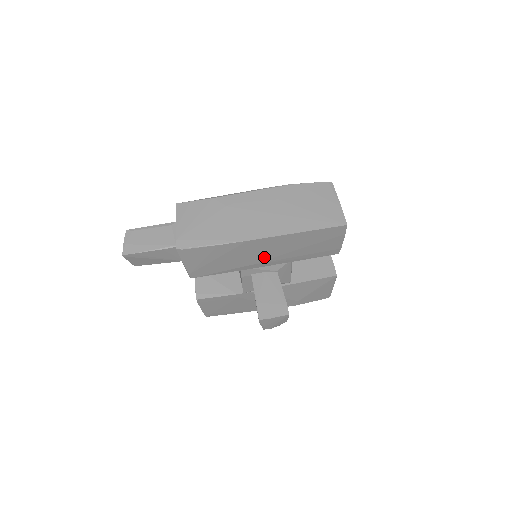
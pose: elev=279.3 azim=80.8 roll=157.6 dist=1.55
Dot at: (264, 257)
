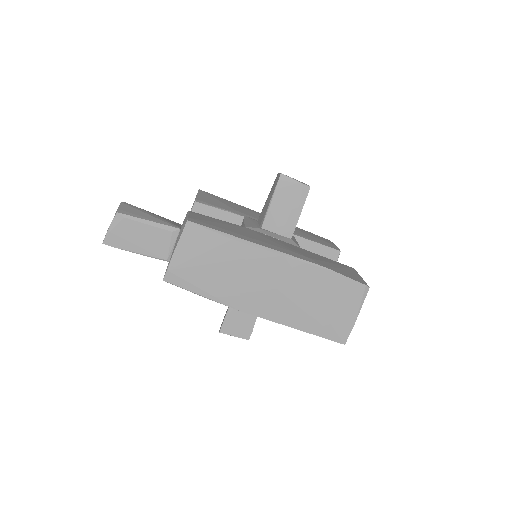
Dot at: occluded
